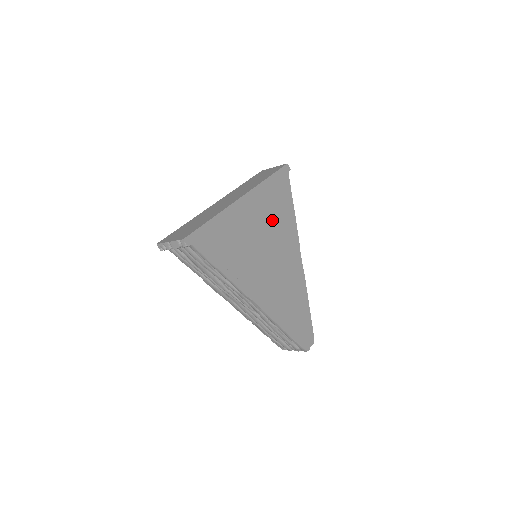
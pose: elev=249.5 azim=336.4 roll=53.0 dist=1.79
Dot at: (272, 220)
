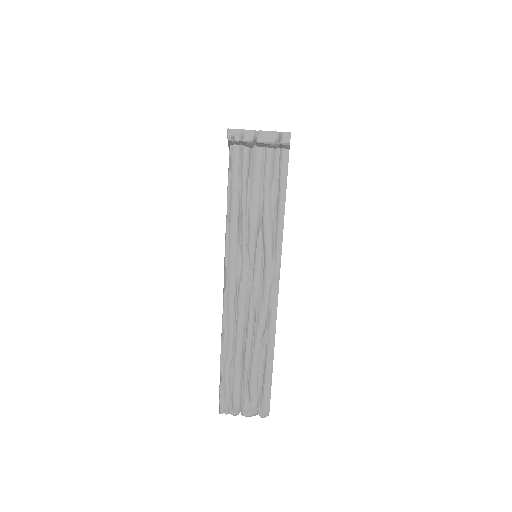
Dot at: occluded
